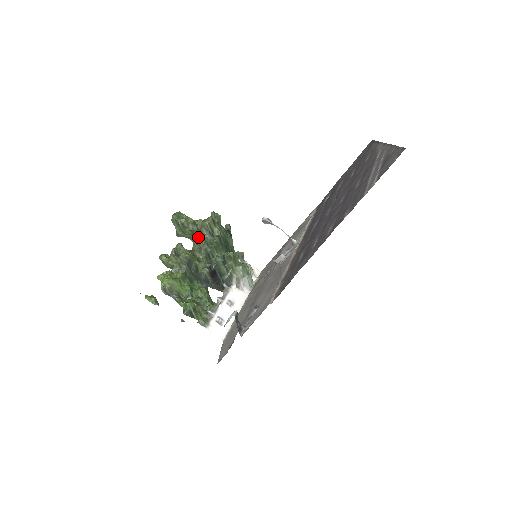
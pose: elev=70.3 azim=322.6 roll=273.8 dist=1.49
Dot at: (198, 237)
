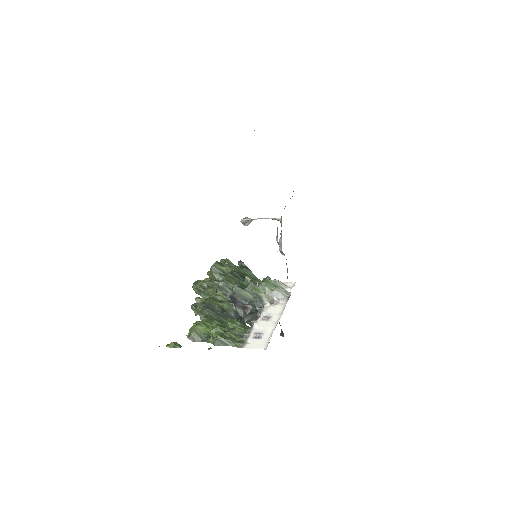
Dot at: occluded
